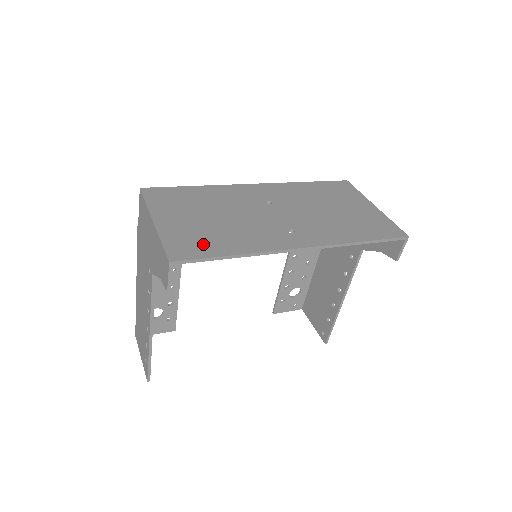
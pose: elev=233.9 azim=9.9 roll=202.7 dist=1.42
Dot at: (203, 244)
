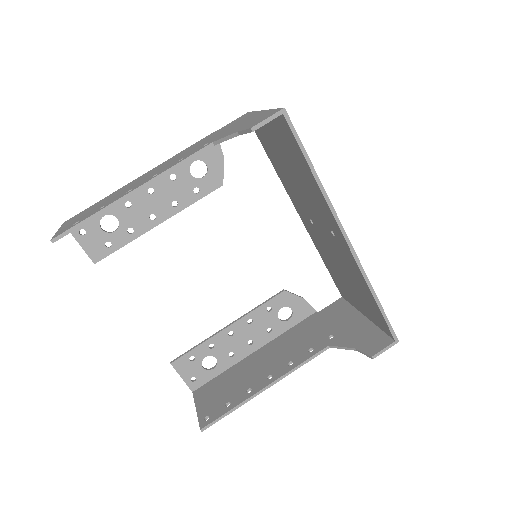
Dot at: occluded
